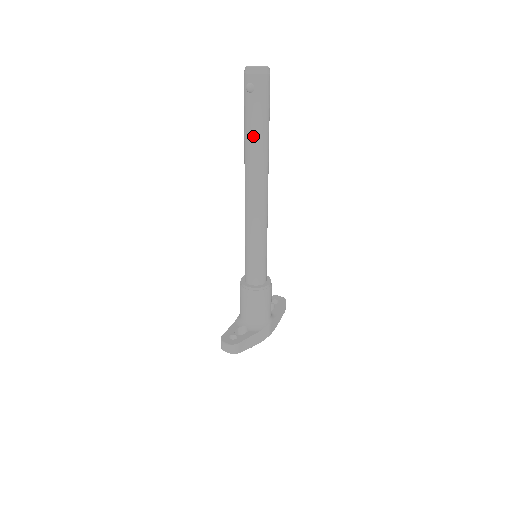
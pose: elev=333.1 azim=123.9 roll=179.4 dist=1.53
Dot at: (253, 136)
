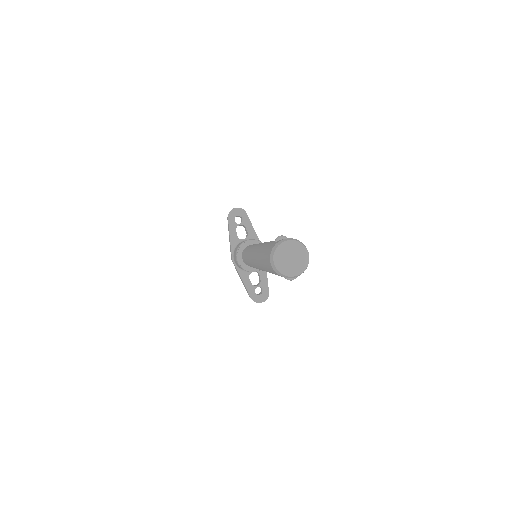
Dot at: occluded
